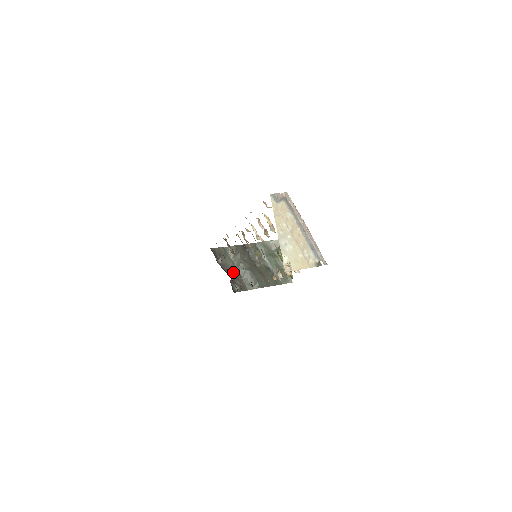
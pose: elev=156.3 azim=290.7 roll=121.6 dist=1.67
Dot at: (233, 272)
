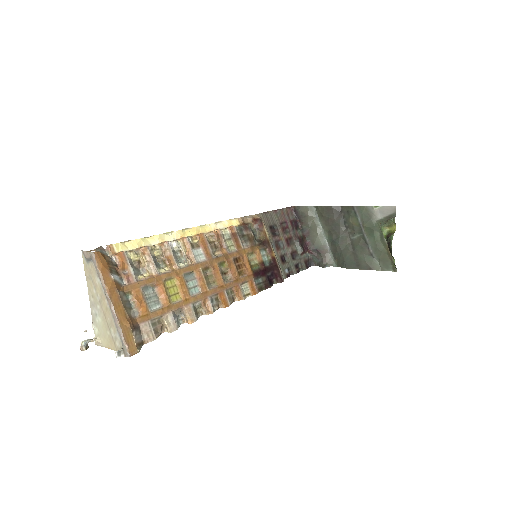
Dot at: (315, 241)
